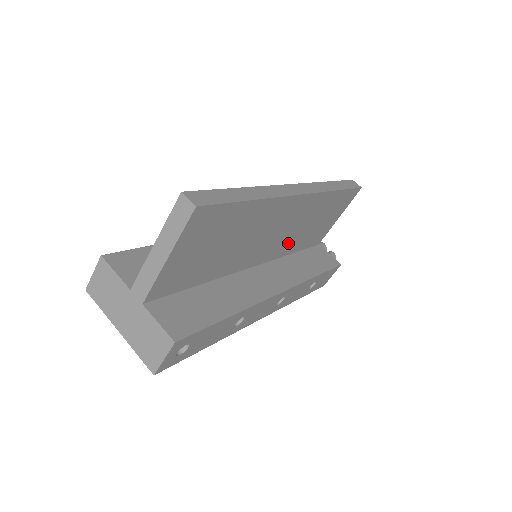
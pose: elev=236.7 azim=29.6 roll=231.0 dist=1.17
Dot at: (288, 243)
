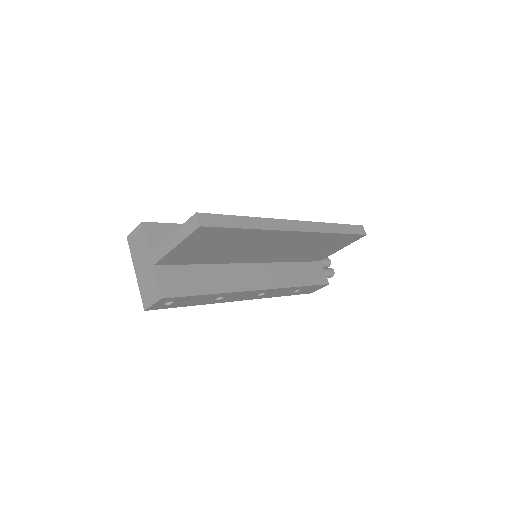
Dot at: (286, 255)
